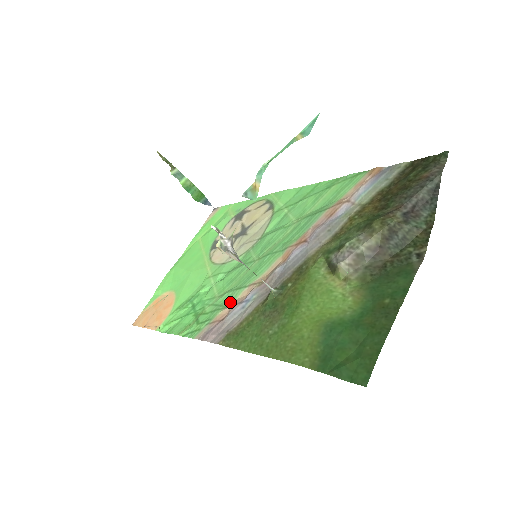
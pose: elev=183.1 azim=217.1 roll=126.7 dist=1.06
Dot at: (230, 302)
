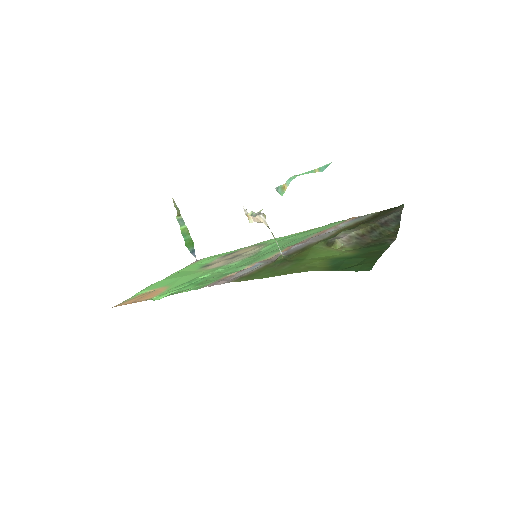
Dot at: (236, 271)
